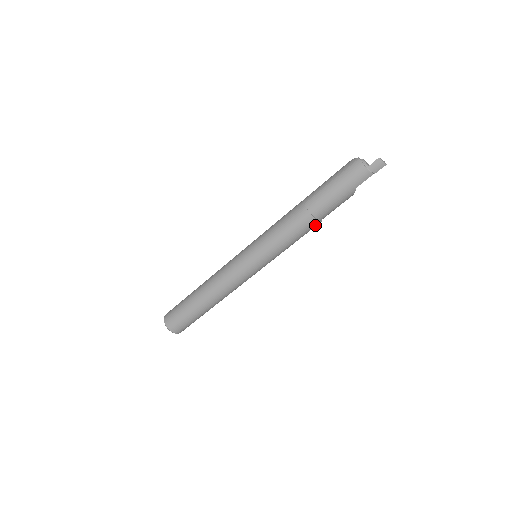
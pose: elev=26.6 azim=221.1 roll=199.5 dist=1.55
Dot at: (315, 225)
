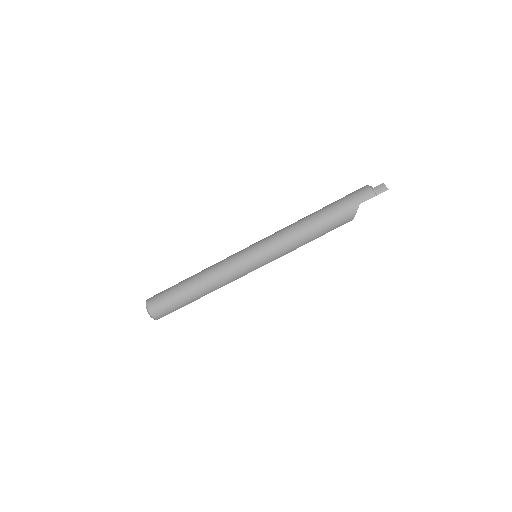
Dot at: (316, 232)
